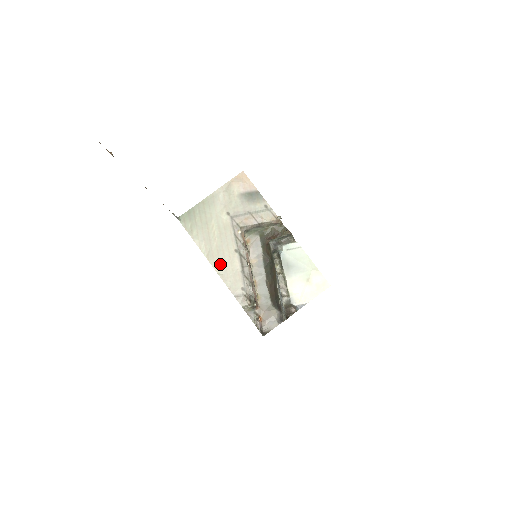
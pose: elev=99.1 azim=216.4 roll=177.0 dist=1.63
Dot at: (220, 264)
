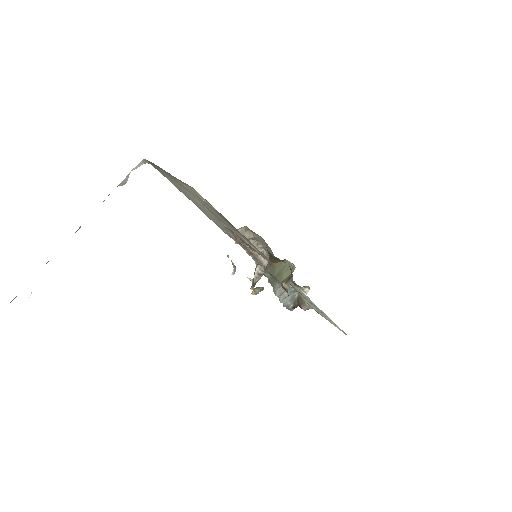
Dot at: (218, 225)
